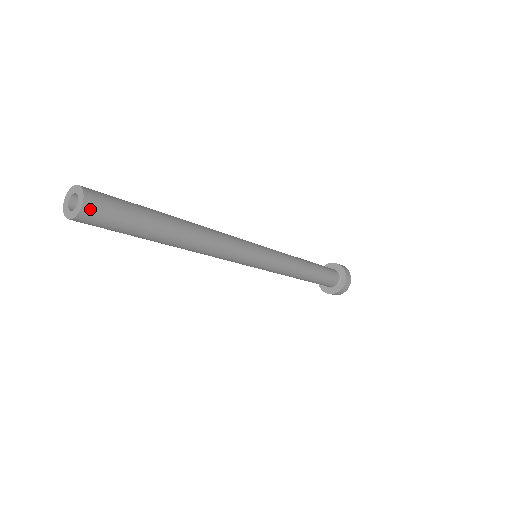
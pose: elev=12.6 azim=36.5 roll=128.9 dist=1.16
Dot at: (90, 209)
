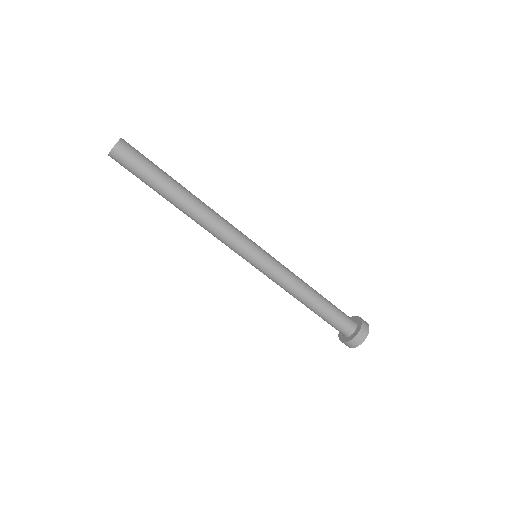
Dot at: (122, 146)
